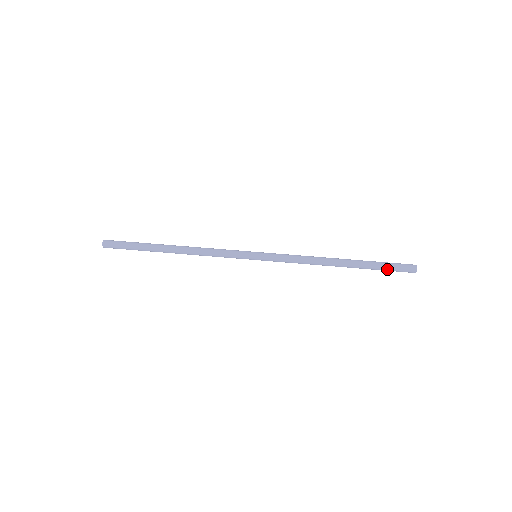
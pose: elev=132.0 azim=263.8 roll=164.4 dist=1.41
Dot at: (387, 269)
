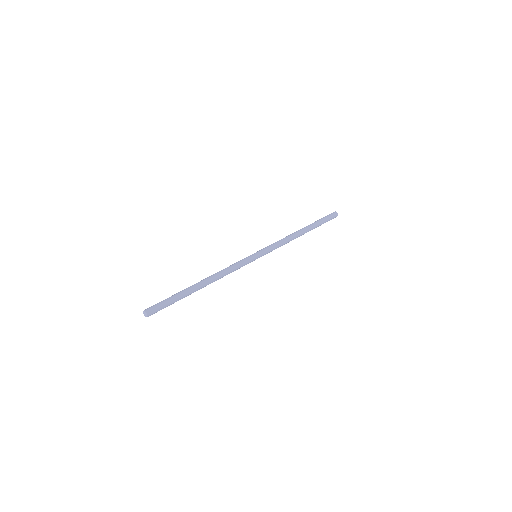
Dot at: (325, 222)
